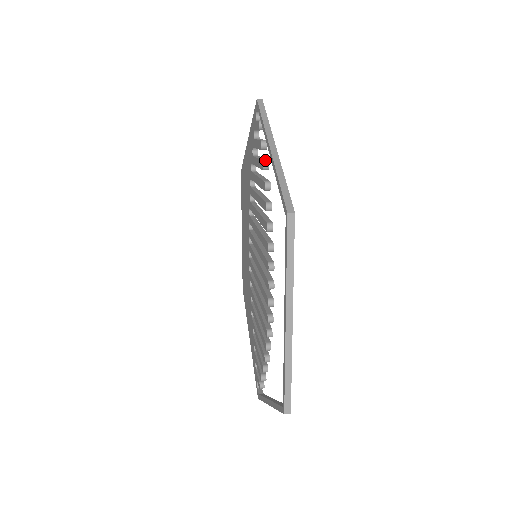
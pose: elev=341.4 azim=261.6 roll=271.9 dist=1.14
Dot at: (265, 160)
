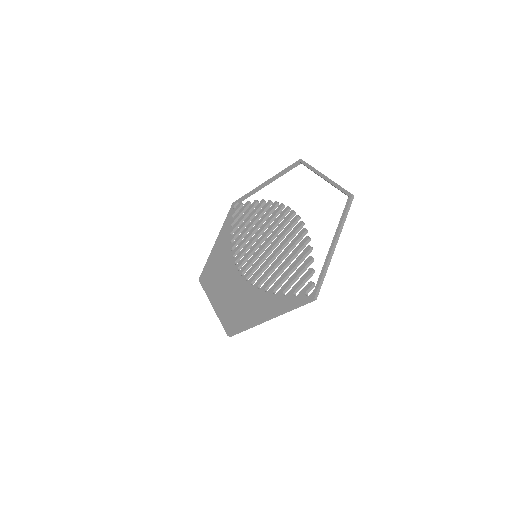
Dot at: (255, 201)
